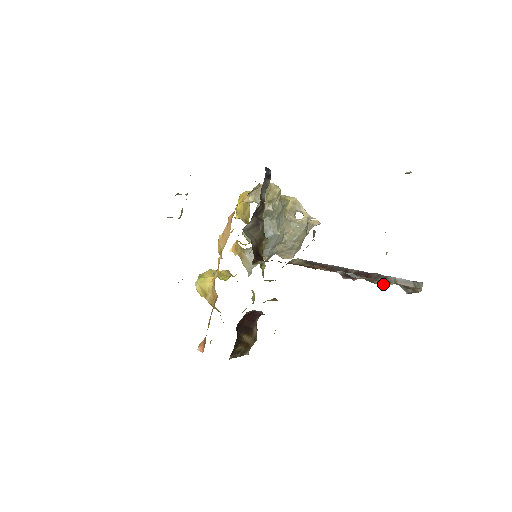
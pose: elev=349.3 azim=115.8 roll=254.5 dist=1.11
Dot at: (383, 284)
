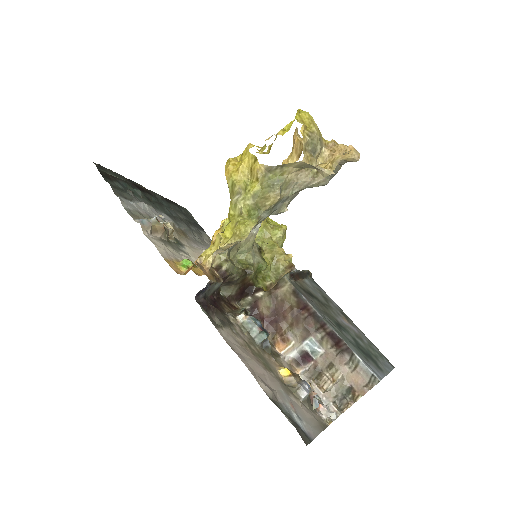
Dot at: (326, 385)
